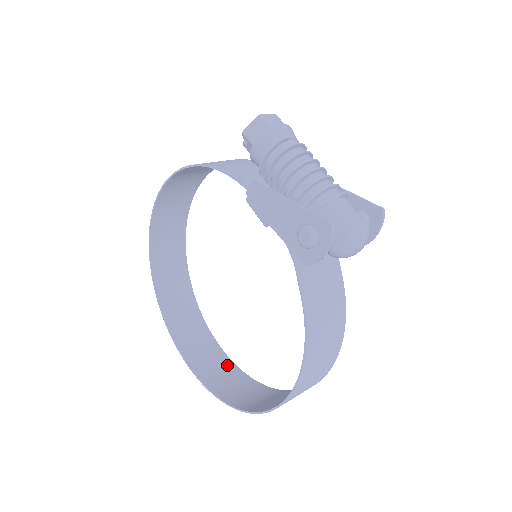
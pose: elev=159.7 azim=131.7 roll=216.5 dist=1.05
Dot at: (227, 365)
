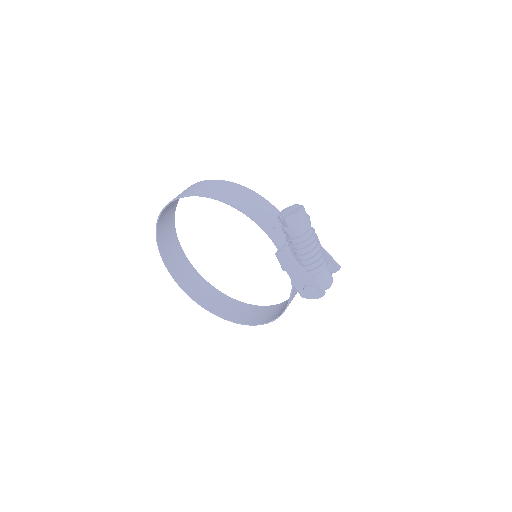
Dot at: (197, 277)
